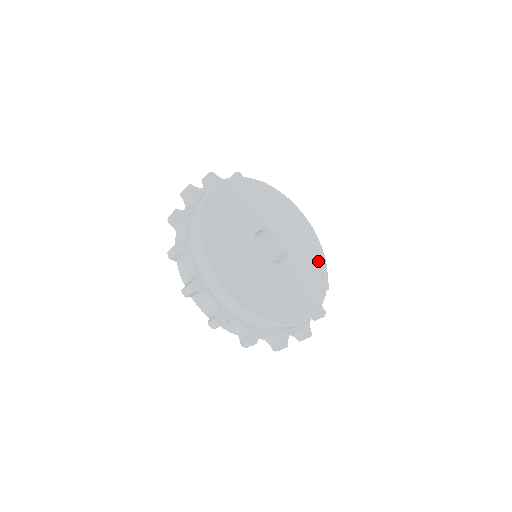
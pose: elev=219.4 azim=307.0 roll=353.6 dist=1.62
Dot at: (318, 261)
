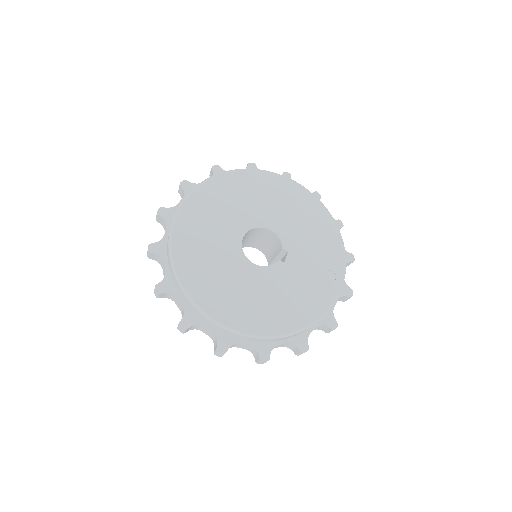
Dot at: (333, 264)
